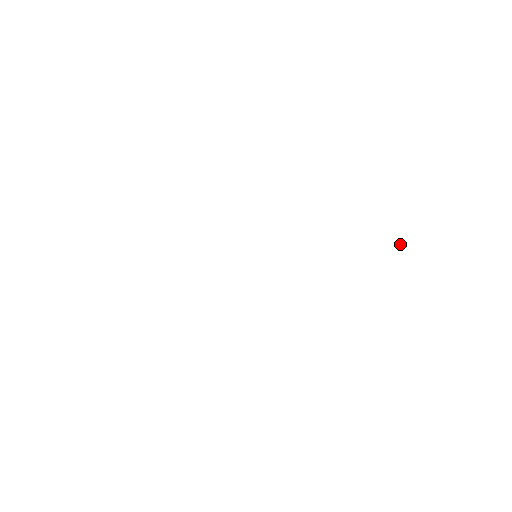
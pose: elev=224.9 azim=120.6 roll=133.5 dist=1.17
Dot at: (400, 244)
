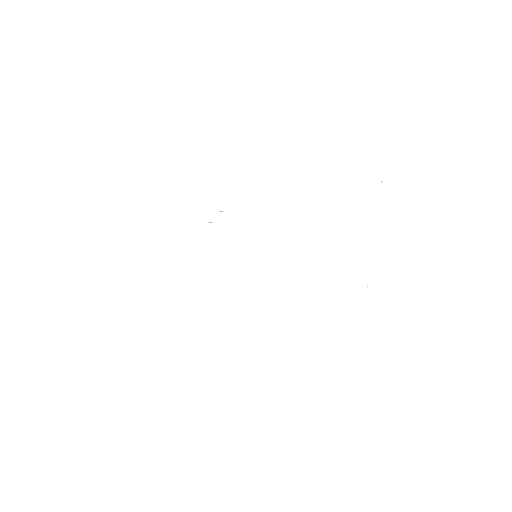
Dot at: occluded
